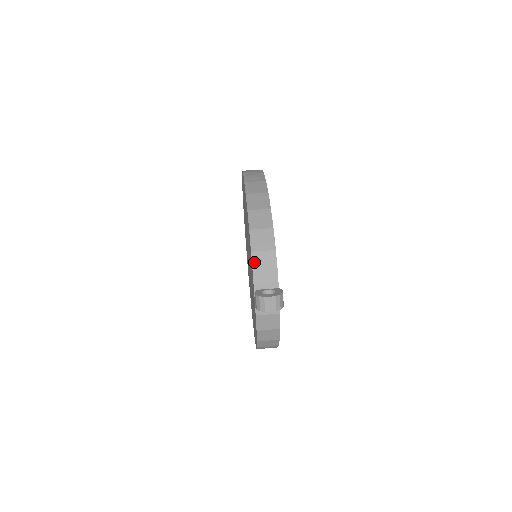
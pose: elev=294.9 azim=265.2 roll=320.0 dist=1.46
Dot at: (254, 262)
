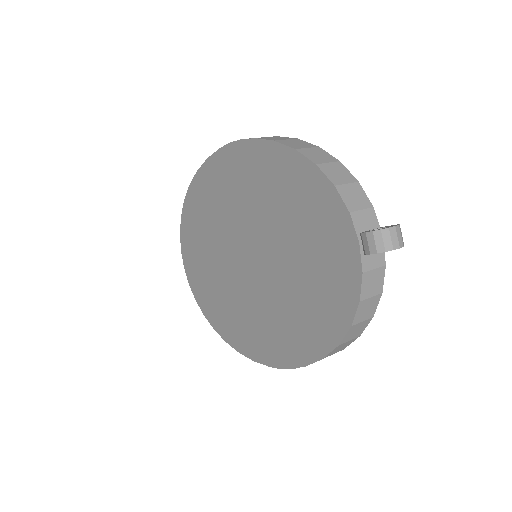
Dot at: (344, 198)
